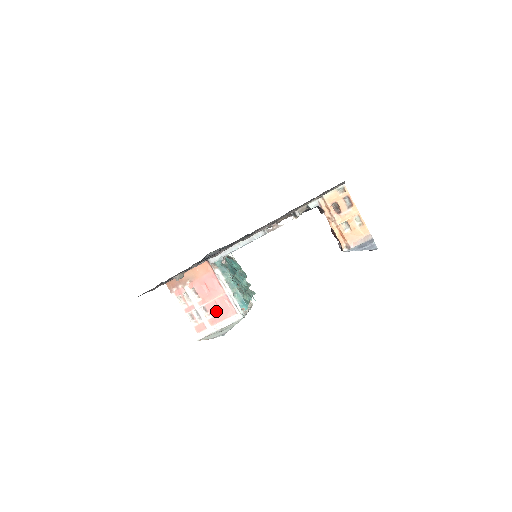
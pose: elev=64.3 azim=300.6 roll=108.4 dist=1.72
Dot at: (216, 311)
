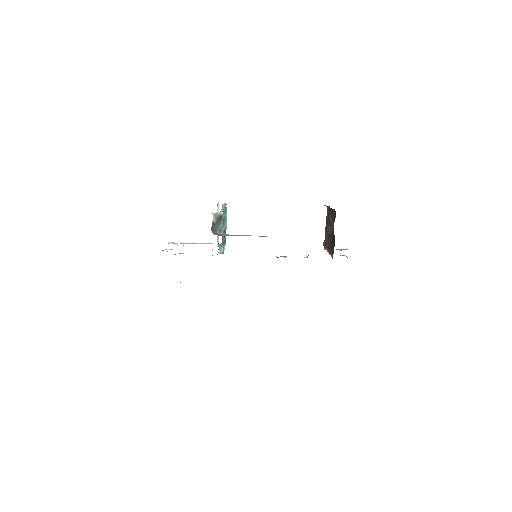
Dot at: occluded
